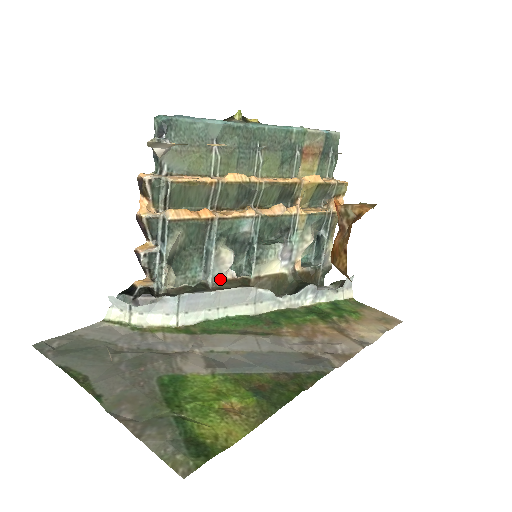
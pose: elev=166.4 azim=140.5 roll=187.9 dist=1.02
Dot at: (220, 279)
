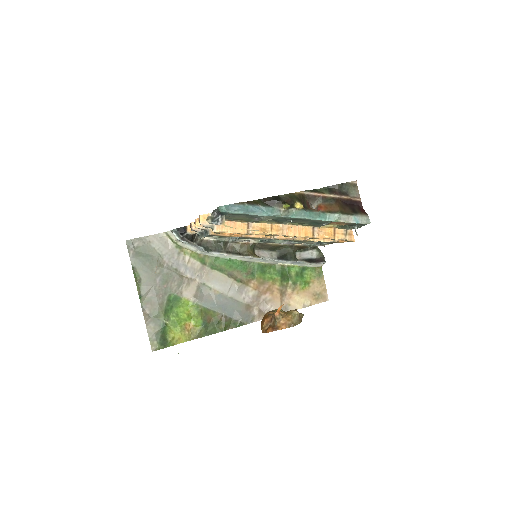
Dot at: (237, 242)
